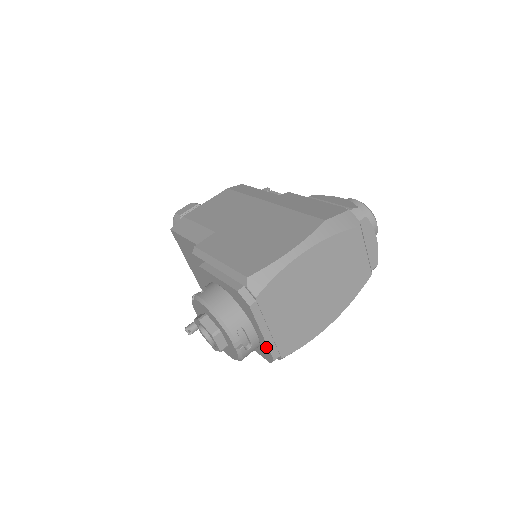
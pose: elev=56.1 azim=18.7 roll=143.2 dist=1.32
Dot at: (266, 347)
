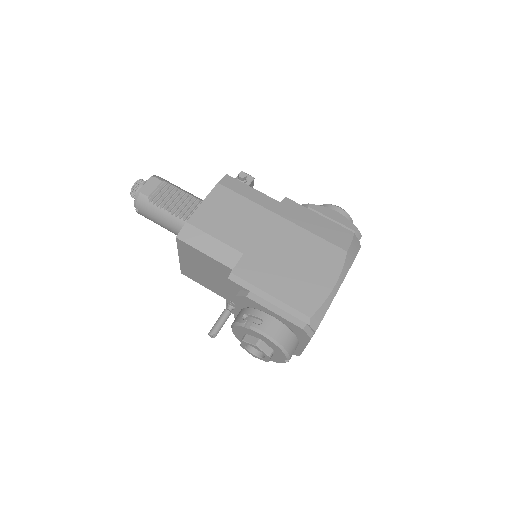
Dot at: (299, 351)
